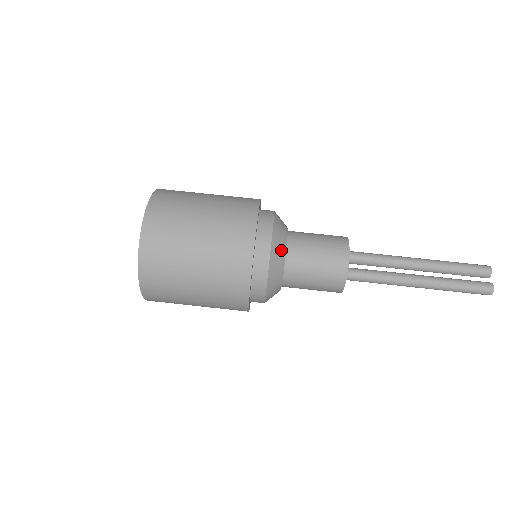
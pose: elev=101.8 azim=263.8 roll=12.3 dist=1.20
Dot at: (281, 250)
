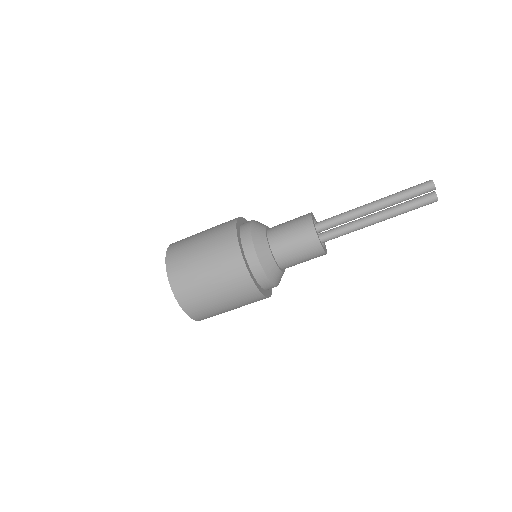
Dot at: (277, 273)
